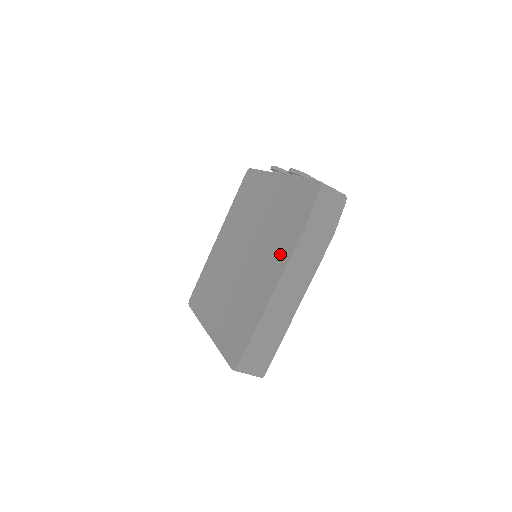
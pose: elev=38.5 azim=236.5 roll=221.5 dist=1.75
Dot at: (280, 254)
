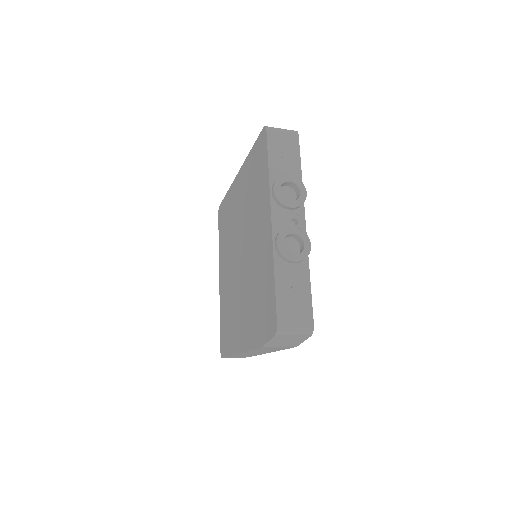
Dot at: (248, 330)
